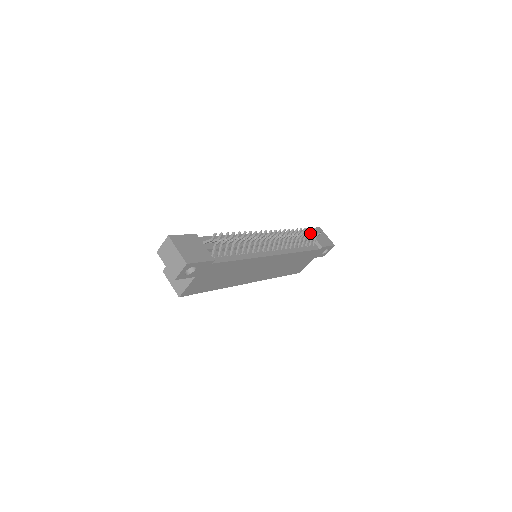
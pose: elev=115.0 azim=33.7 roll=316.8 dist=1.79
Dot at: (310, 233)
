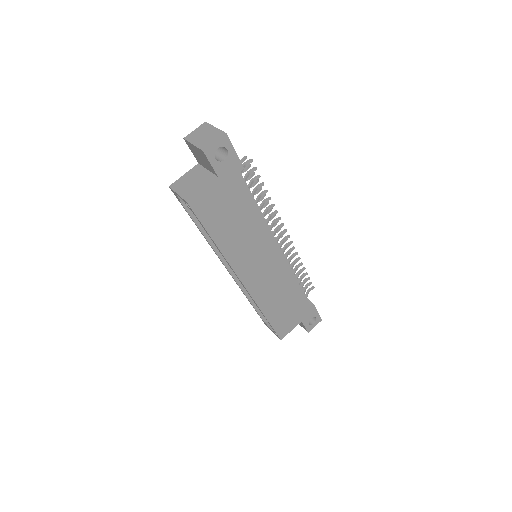
Dot at: occluded
